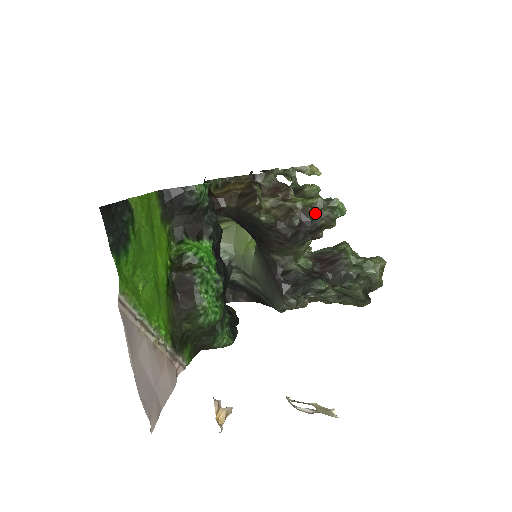
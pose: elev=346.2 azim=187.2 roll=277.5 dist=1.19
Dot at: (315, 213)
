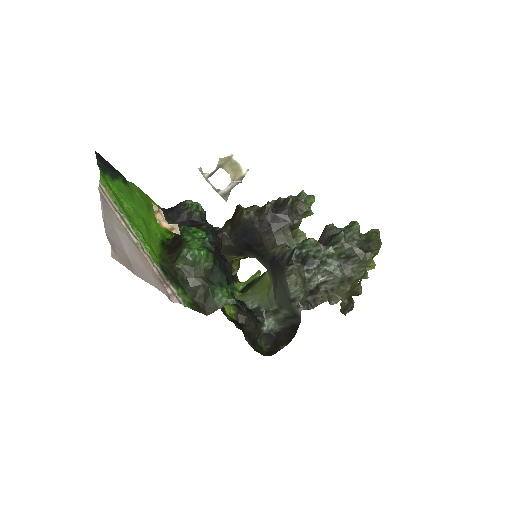
Dot at: occluded
